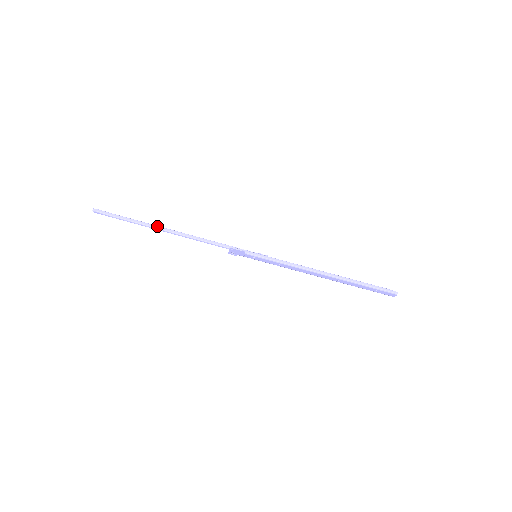
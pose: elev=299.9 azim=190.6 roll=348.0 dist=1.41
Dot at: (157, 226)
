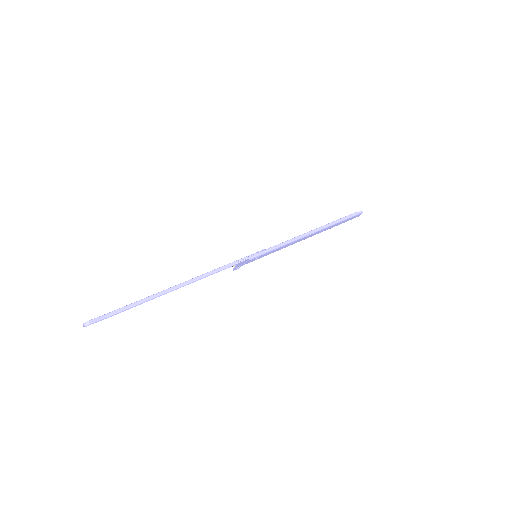
Dot at: (159, 293)
